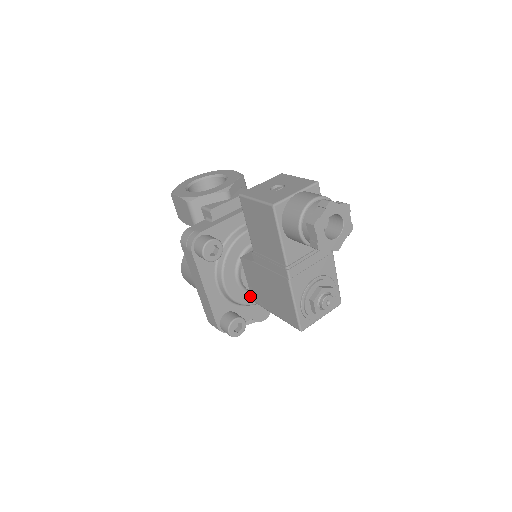
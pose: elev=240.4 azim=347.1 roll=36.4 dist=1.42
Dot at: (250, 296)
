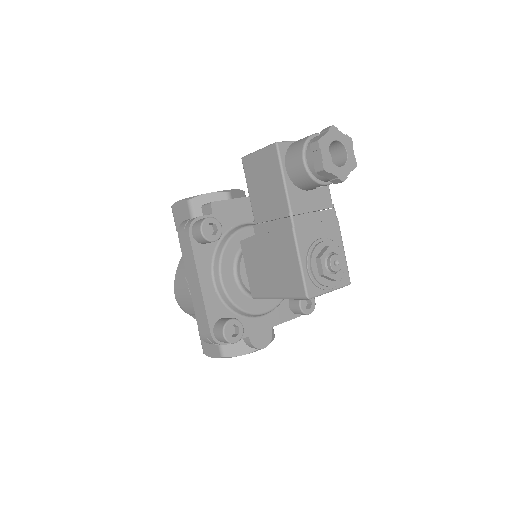
Dot at: (249, 302)
